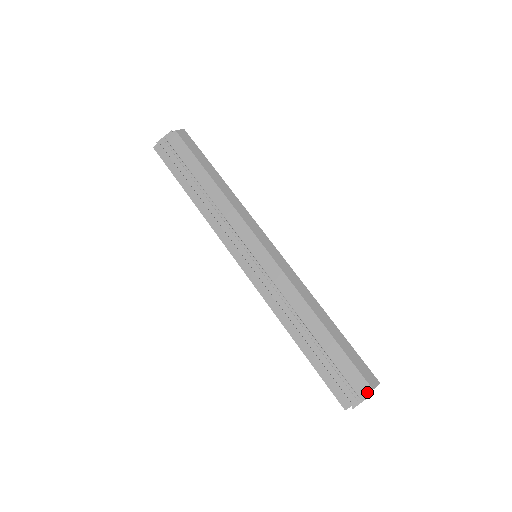
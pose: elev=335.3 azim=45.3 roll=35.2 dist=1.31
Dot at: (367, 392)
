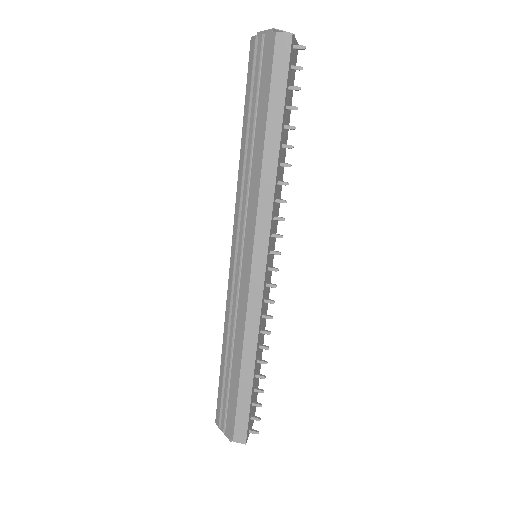
Dot at: (230, 437)
